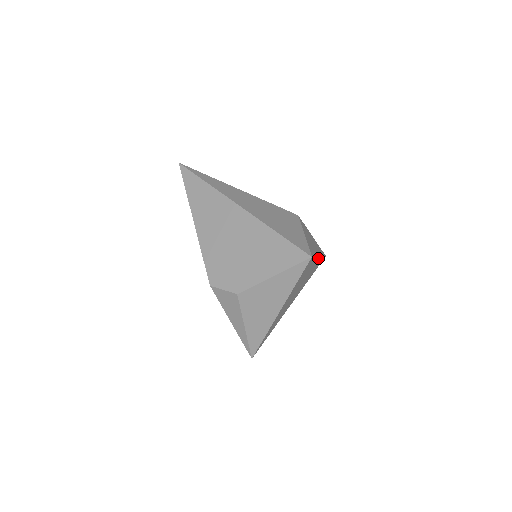
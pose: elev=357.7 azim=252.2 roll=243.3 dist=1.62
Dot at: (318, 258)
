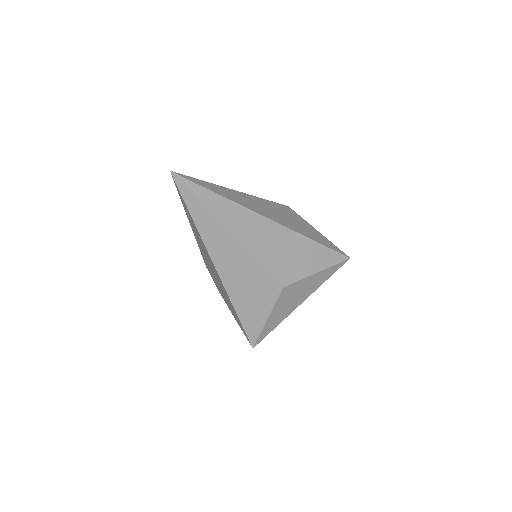
Dot at: (299, 303)
